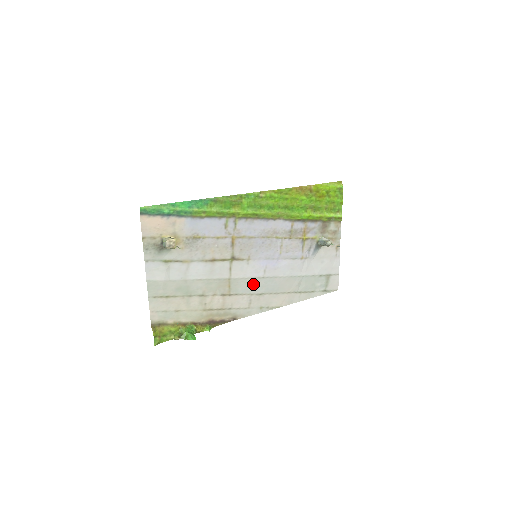
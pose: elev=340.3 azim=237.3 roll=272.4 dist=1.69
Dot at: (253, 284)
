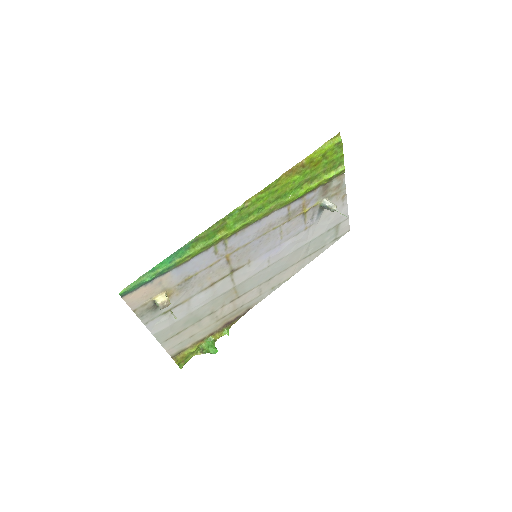
Dot at: (259, 277)
